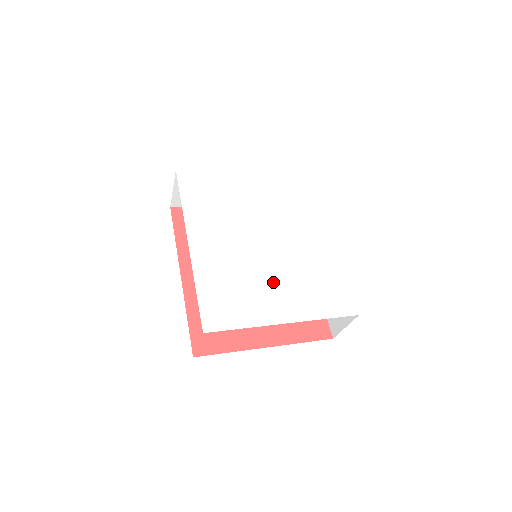
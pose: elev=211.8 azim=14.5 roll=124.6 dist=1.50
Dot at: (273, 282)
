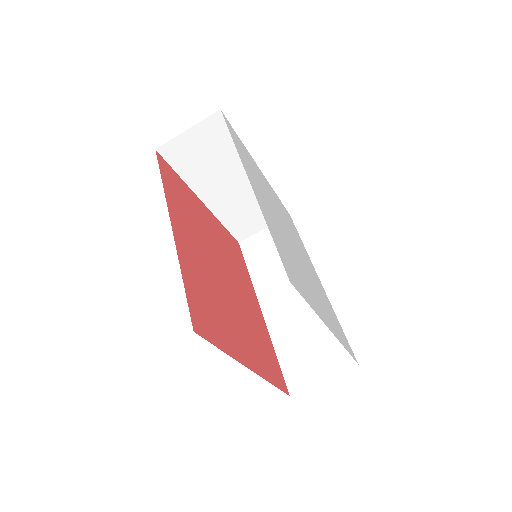
Dot at: (309, 282)
